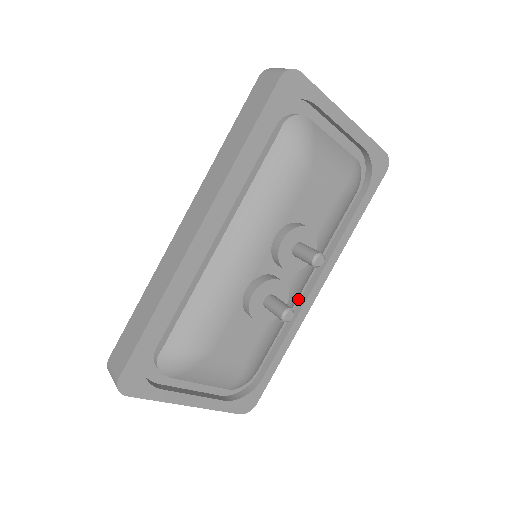
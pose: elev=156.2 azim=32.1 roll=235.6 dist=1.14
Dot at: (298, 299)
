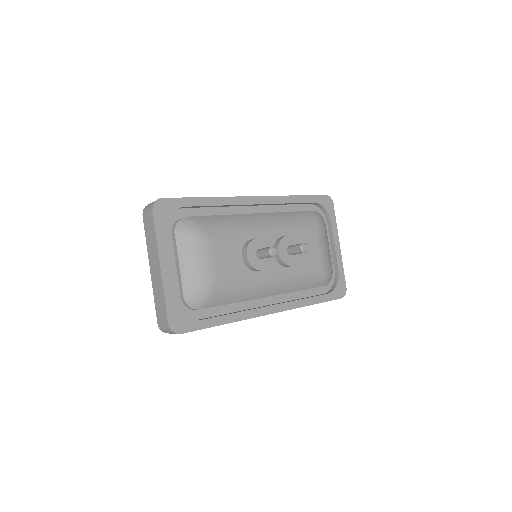
Dot at: (256, 306)
